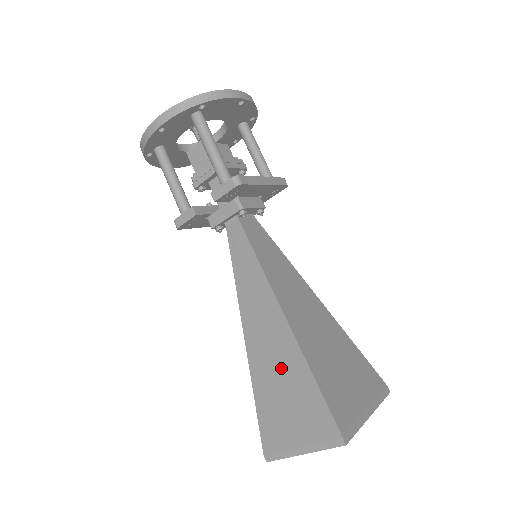
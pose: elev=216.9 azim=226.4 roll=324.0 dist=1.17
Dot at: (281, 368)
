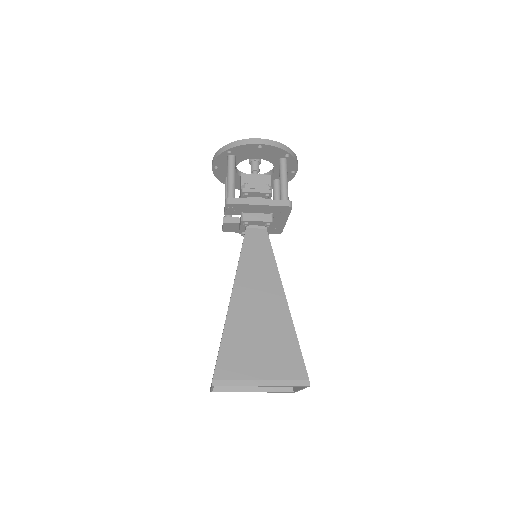
Dot at: occluded
